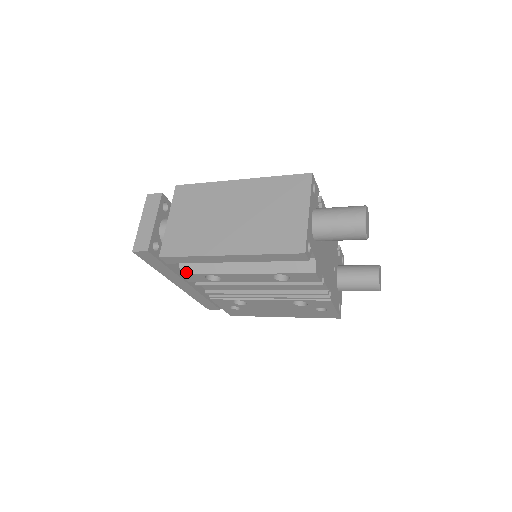
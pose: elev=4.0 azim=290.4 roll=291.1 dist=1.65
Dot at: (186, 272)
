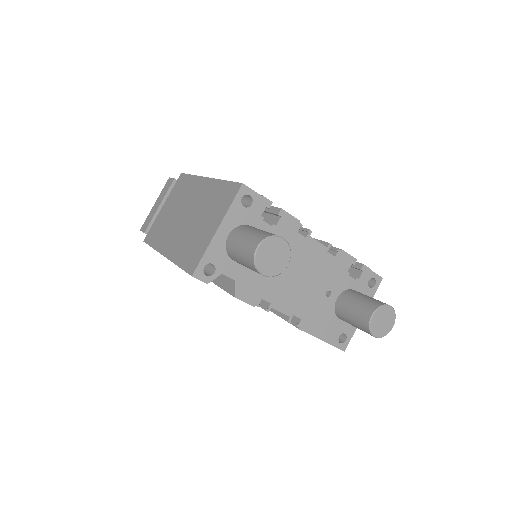
Dot at: occluded
